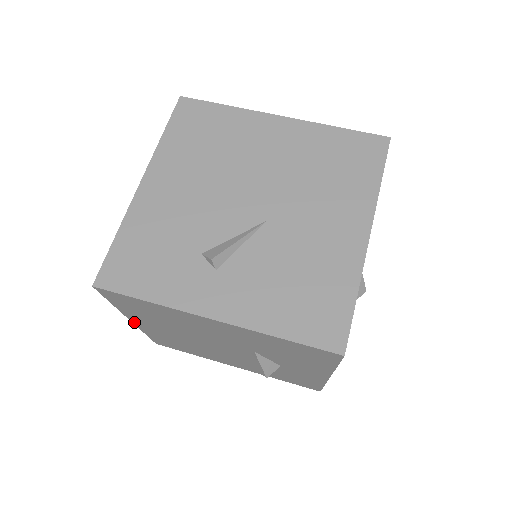
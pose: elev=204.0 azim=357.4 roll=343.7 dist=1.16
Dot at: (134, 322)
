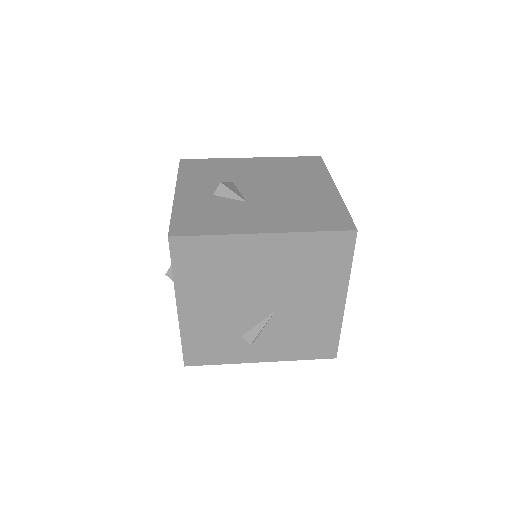
Dot at: occluded
